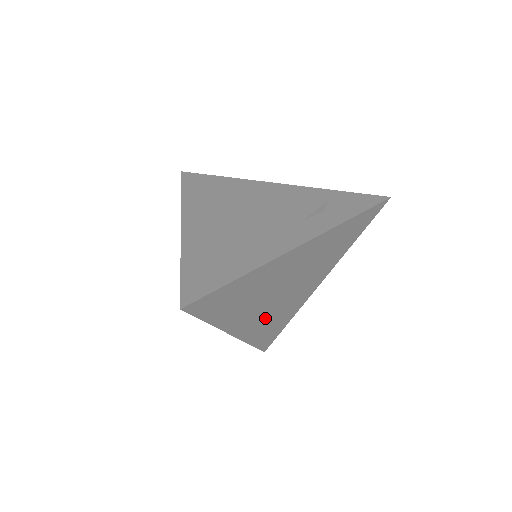
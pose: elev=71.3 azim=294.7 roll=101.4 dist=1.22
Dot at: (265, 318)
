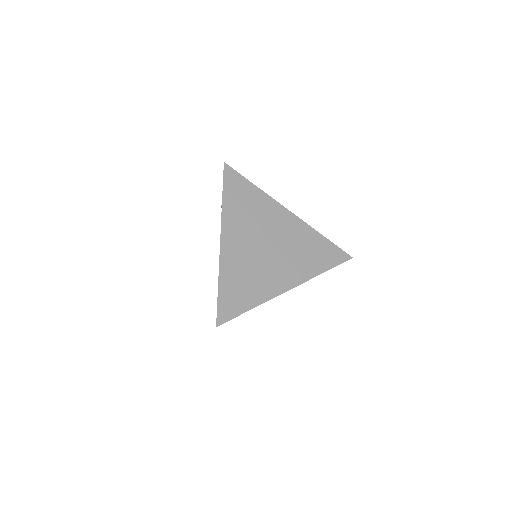
Dot at: (243, 260)
